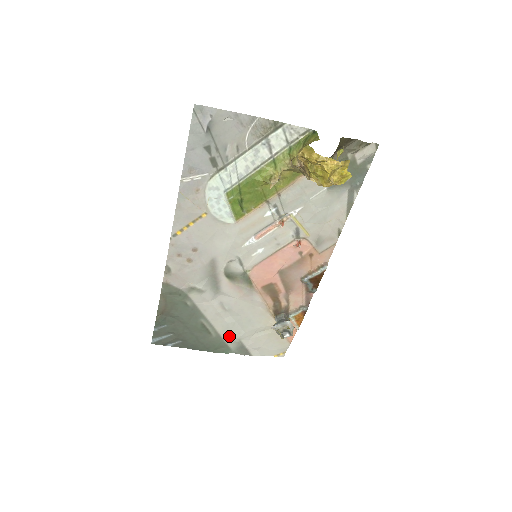
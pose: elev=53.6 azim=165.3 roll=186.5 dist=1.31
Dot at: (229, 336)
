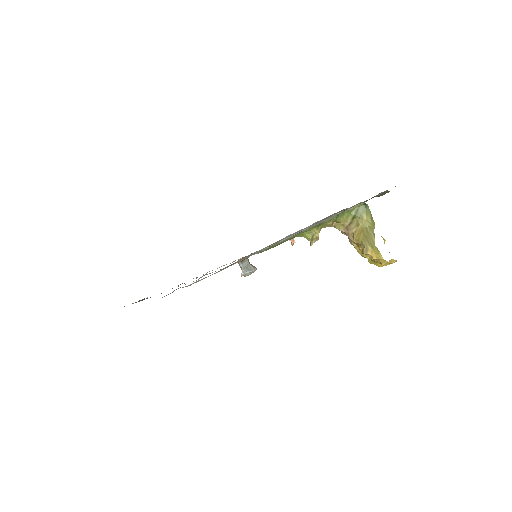
Dot at: occluded
